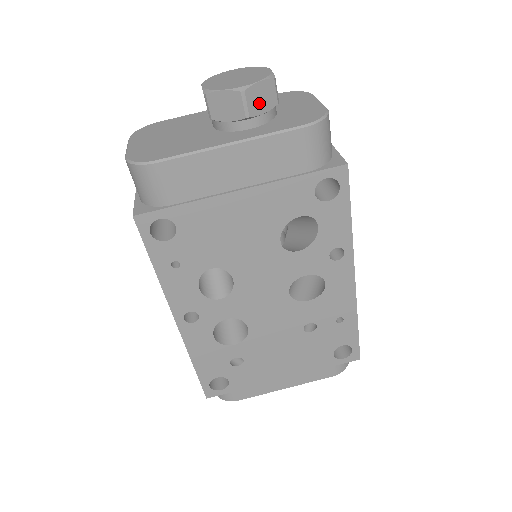
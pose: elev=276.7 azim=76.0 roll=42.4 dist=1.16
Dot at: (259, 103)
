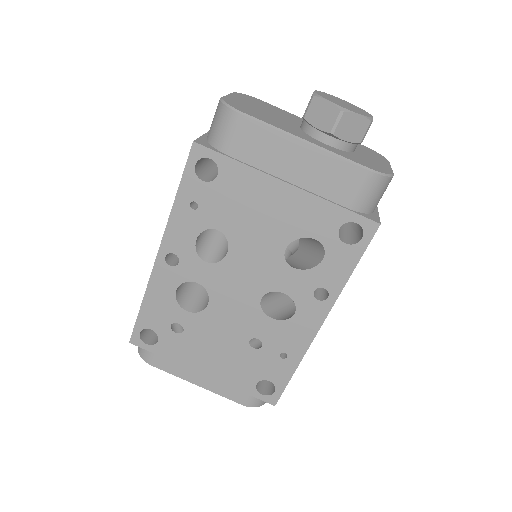
Dot at: (347, 130)
